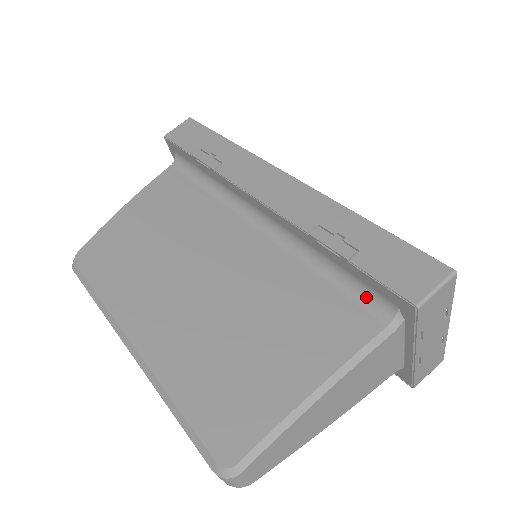
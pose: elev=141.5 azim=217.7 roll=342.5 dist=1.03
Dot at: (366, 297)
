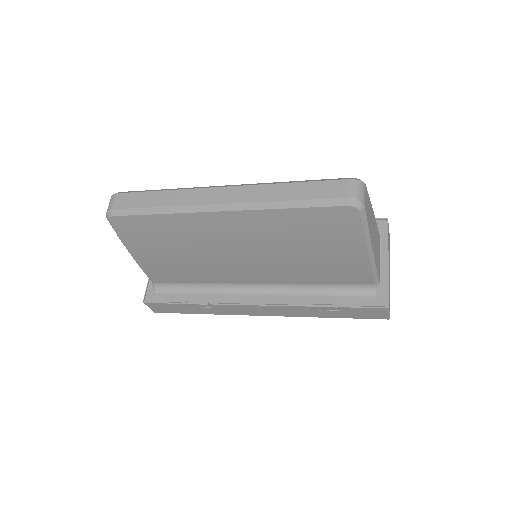
Dot at: occluded
